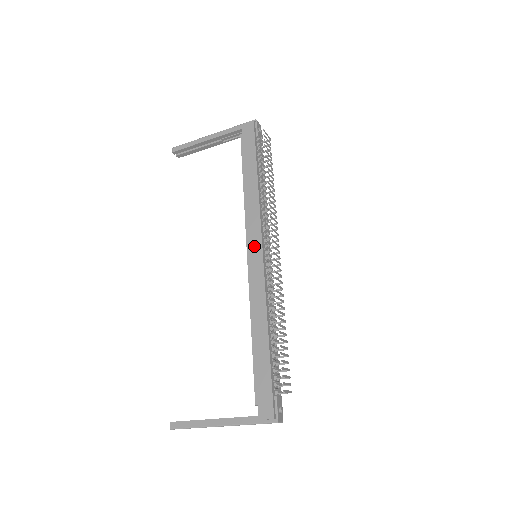
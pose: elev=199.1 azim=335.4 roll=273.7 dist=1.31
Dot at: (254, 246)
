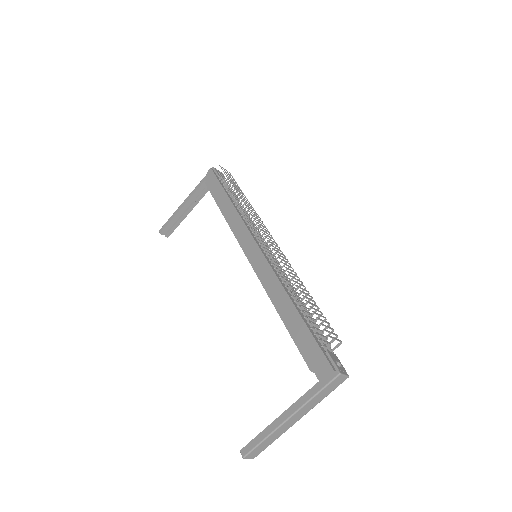
Dot at: (249, 246)
